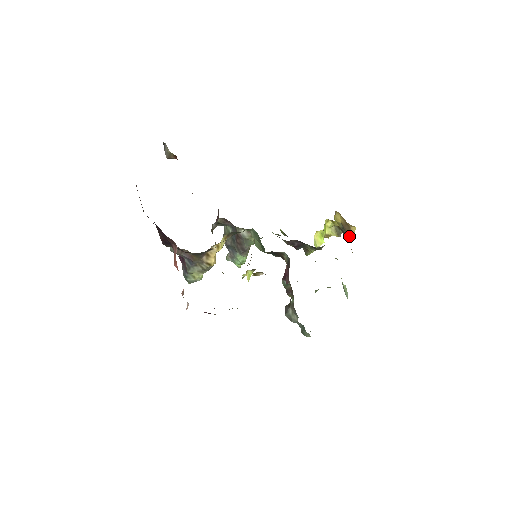
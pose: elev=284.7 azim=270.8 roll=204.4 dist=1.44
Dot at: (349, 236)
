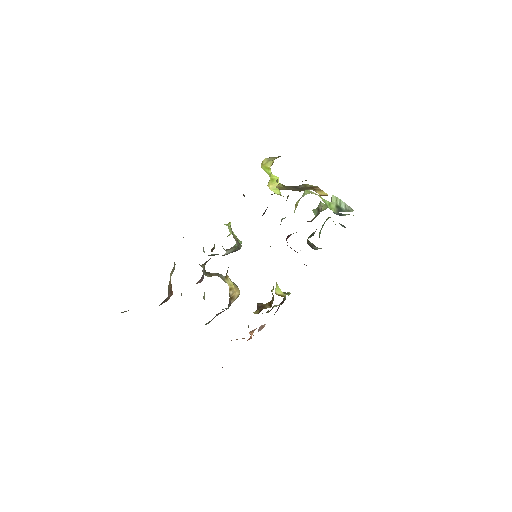
Dot at: occluded
